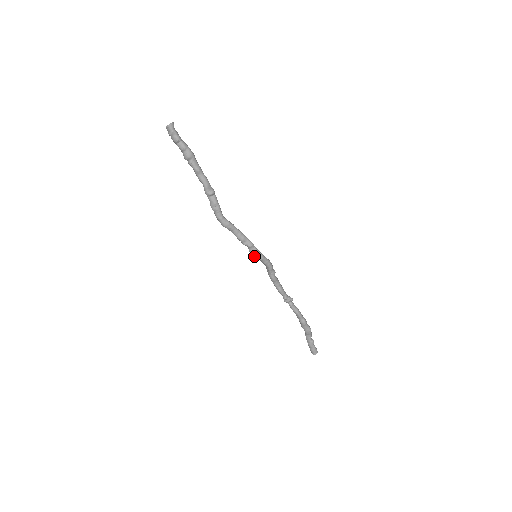
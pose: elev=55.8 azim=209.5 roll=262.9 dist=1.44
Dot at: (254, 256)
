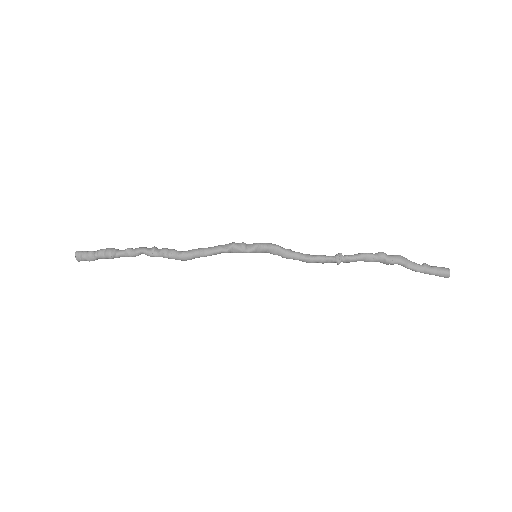
Dot at: (249, 250)
